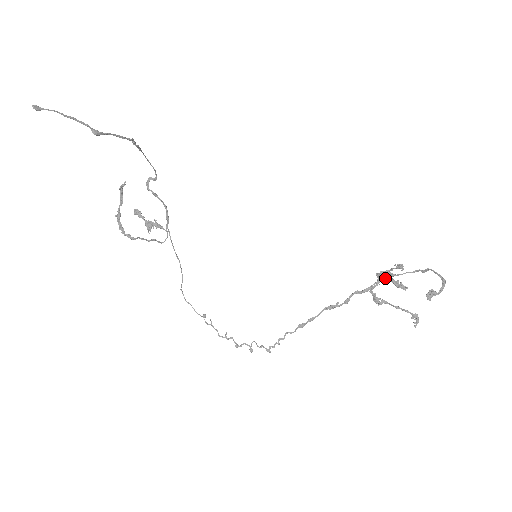
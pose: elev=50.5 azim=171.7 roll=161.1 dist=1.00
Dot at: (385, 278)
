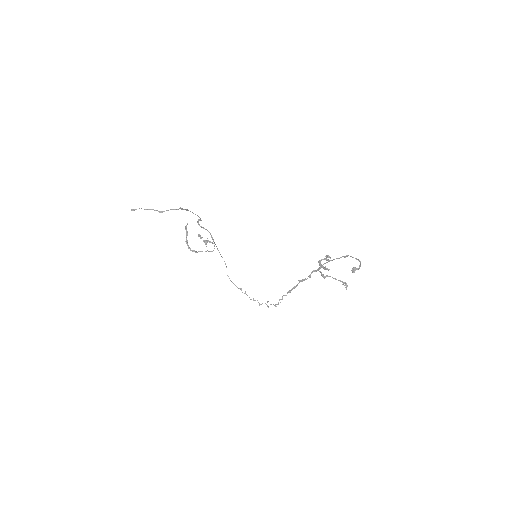
Dot at: (326, 262)
